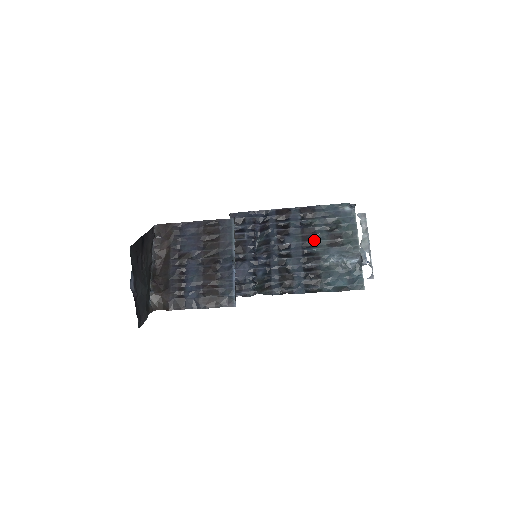
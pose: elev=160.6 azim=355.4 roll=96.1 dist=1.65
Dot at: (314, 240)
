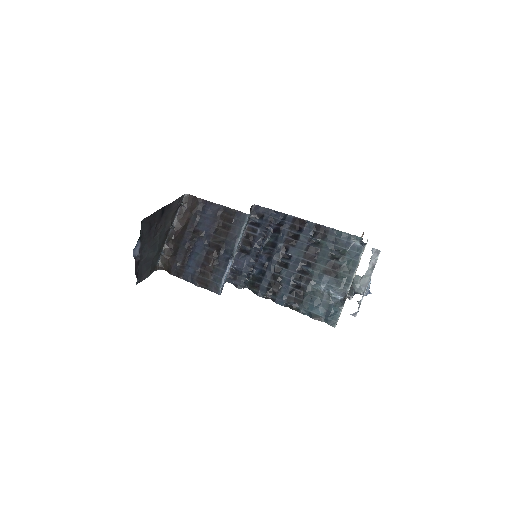
Dot at: (314, 261)
